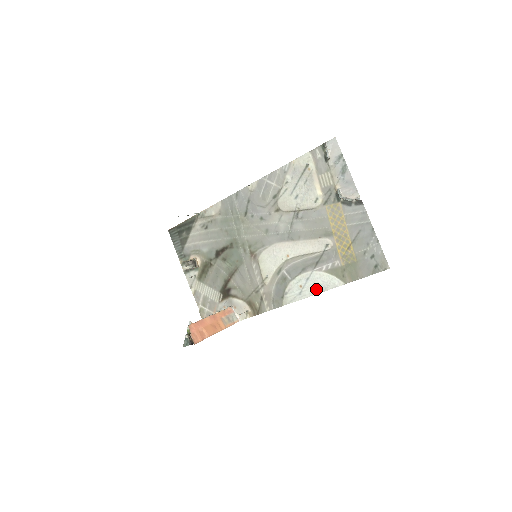
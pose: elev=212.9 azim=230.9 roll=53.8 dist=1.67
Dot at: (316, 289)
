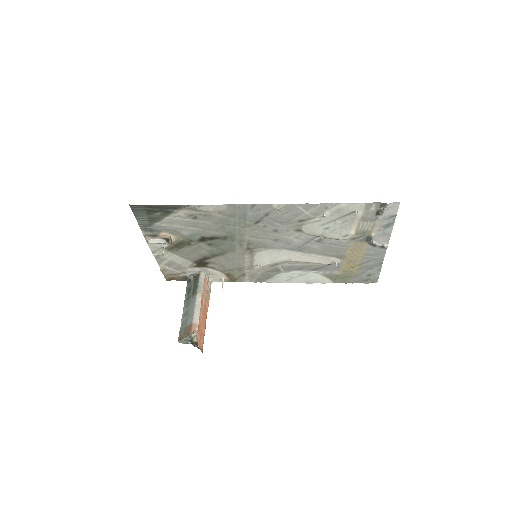
Dot at: (305, 281)
